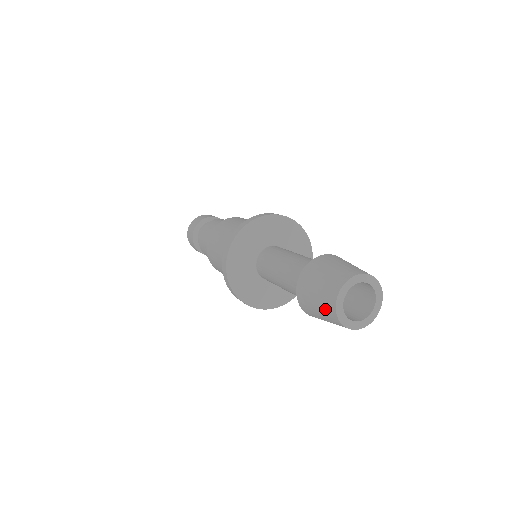
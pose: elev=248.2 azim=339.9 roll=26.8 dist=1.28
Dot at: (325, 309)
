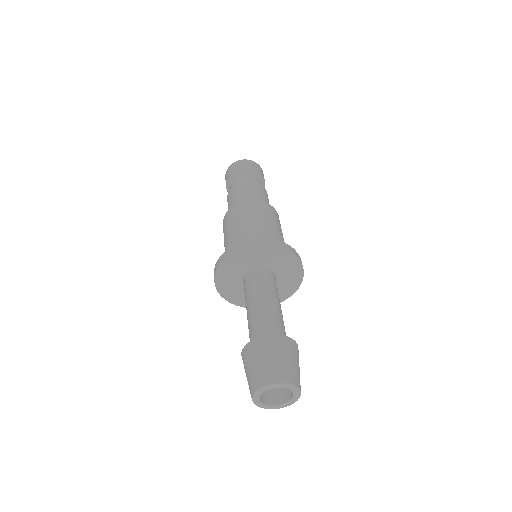
Dot at: (249, 389)
